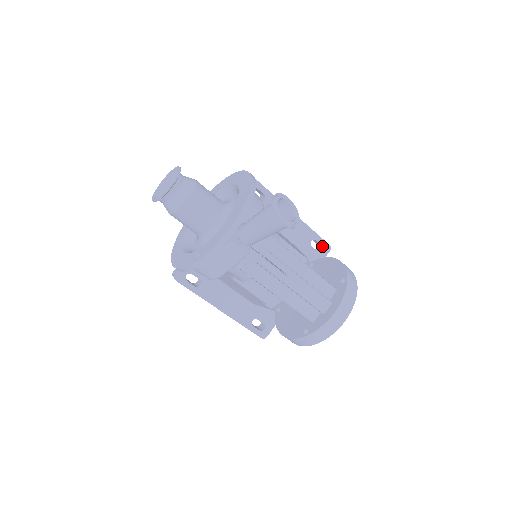
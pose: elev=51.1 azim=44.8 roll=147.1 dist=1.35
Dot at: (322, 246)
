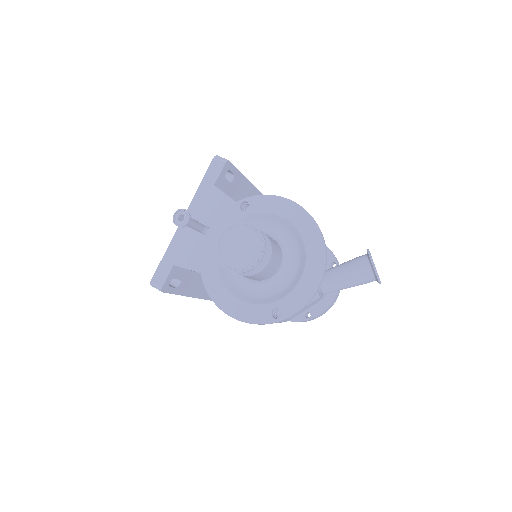
Dot at: occluded
